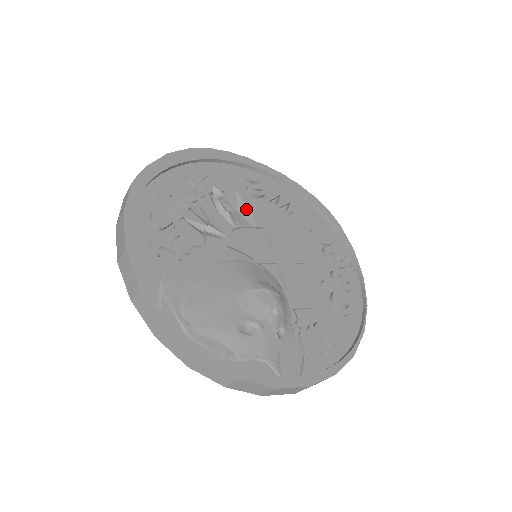
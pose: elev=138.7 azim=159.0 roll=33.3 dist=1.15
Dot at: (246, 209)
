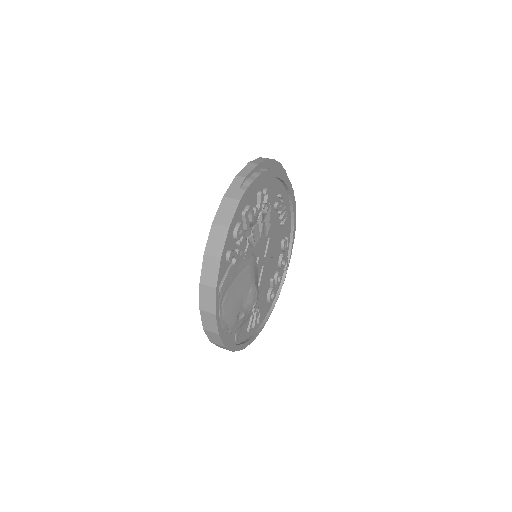
Dot at: (269, 220)
